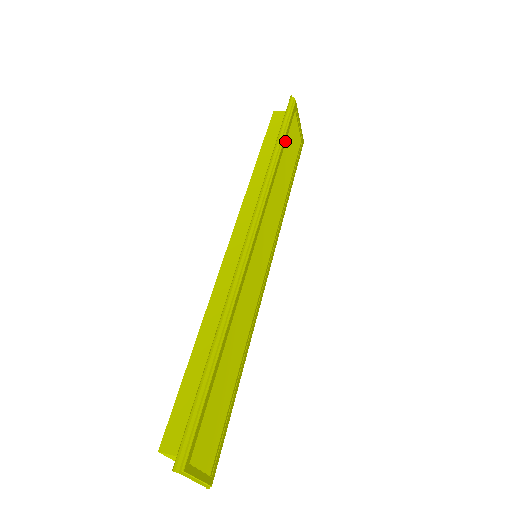
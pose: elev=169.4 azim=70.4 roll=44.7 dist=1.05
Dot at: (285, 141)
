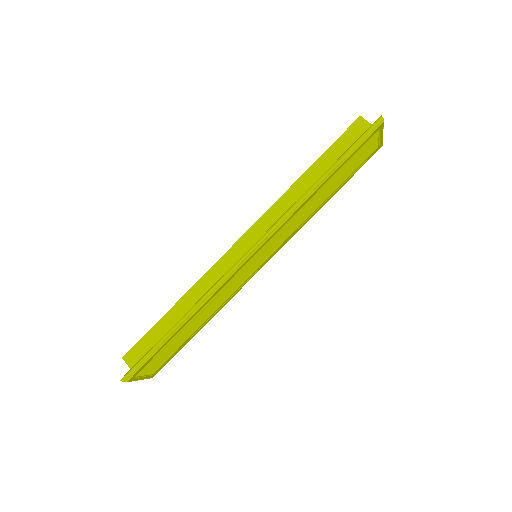
Dot at: (341, 166)
